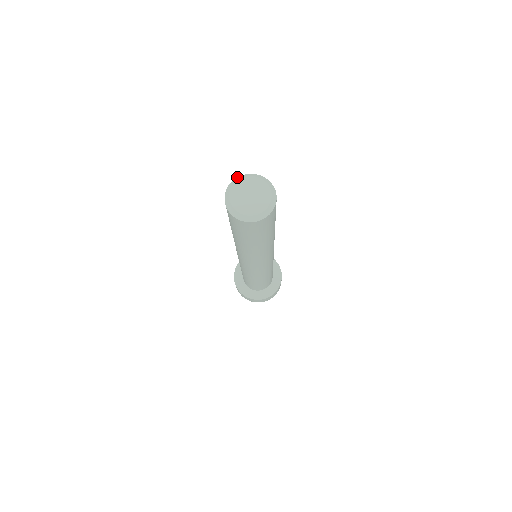
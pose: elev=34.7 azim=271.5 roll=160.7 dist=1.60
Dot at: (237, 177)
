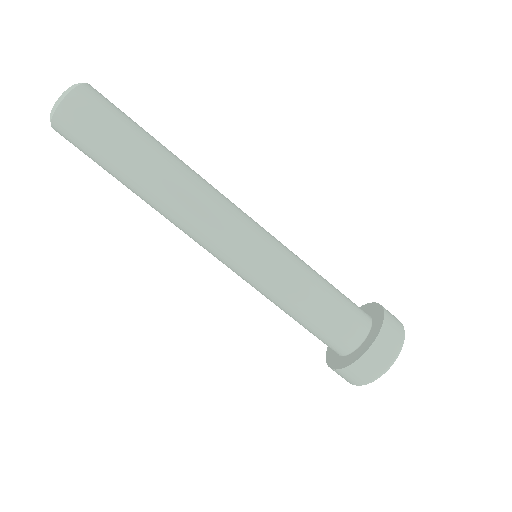
Dot at: occluded
